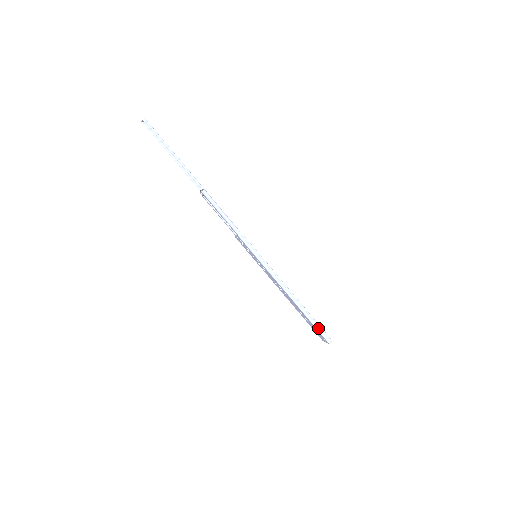
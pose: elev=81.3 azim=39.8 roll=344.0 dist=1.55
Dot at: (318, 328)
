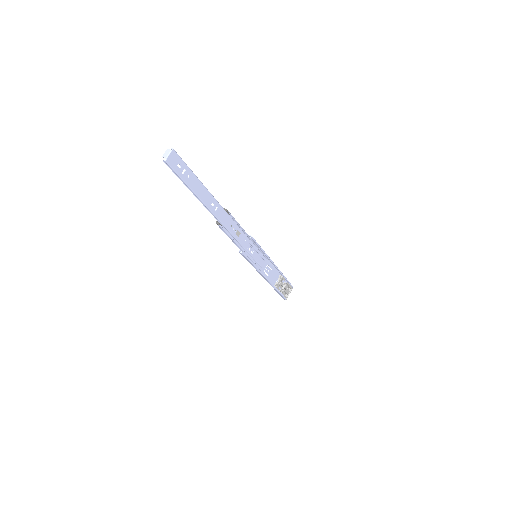
Dot at: (279, 294)
